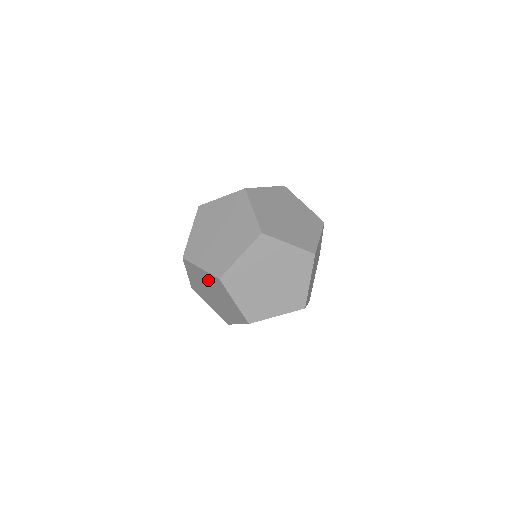
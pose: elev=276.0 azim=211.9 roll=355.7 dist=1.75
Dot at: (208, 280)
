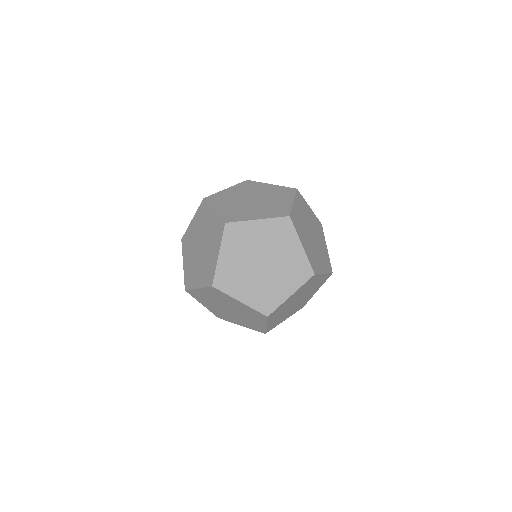
Dot at: (210, 226)
